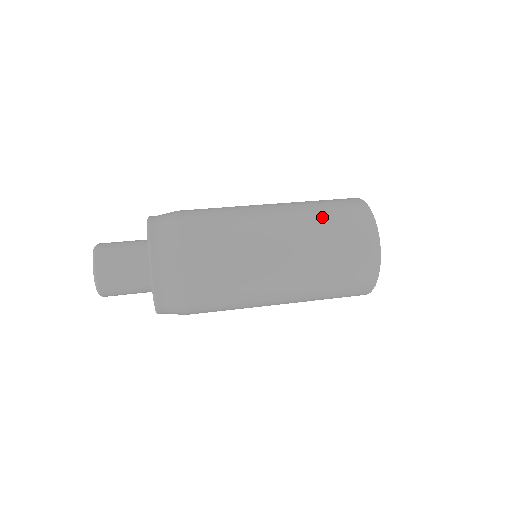
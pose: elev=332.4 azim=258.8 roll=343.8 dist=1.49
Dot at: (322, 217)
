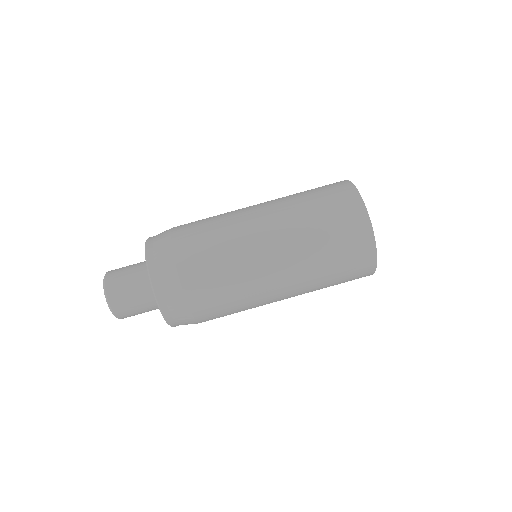
Dot at: (326, 277)
